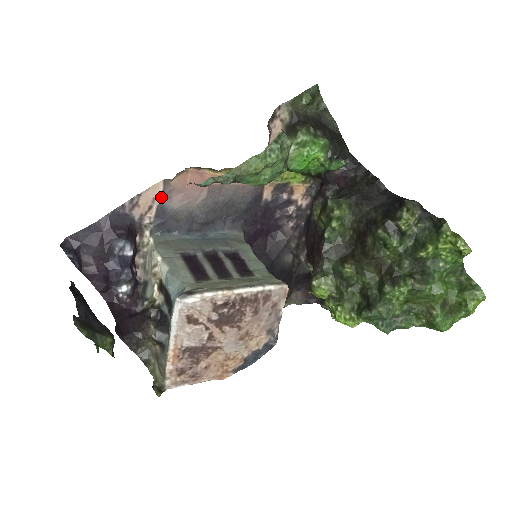
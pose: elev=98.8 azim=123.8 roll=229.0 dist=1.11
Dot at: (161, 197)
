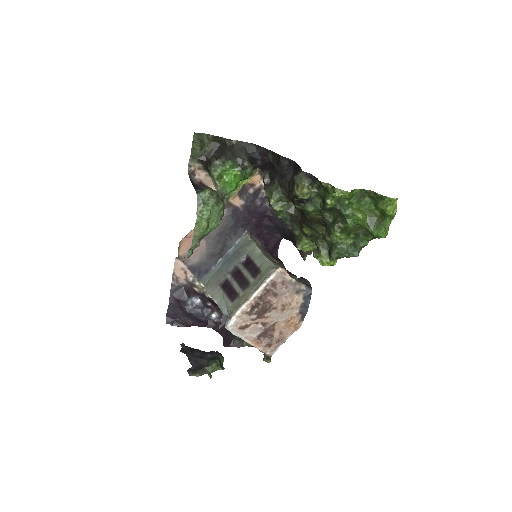
Dot at: (184, 264)
